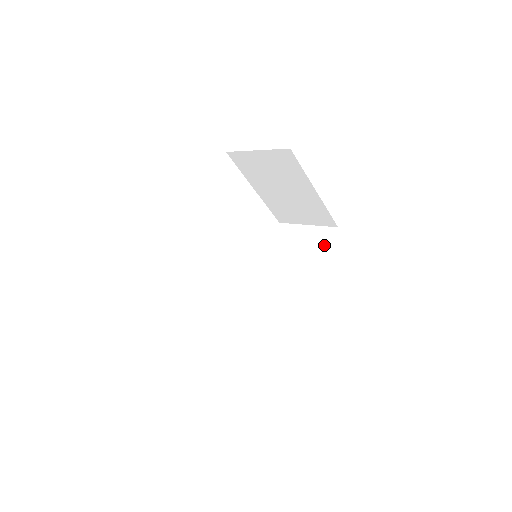
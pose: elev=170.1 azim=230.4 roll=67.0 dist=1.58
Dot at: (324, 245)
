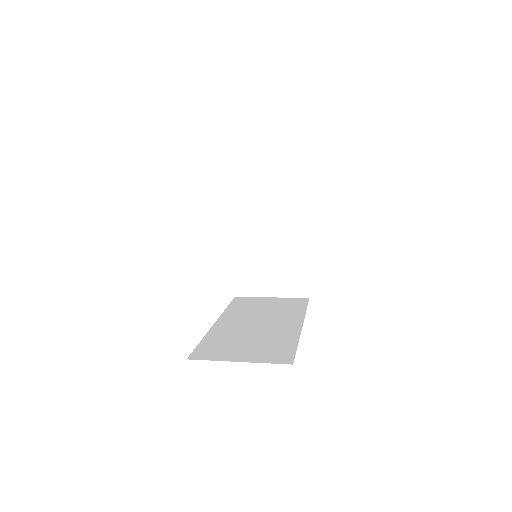
Dot at: (299, 305)
